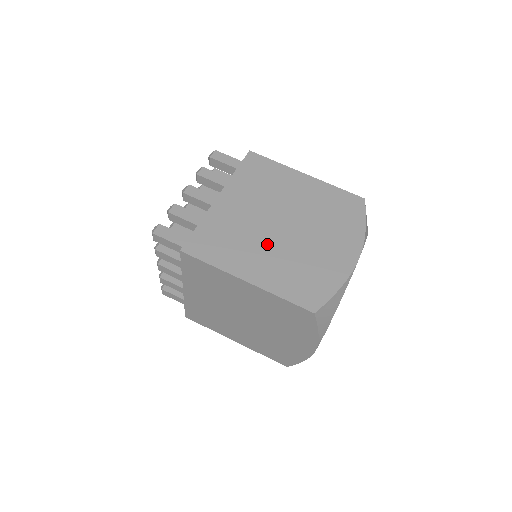
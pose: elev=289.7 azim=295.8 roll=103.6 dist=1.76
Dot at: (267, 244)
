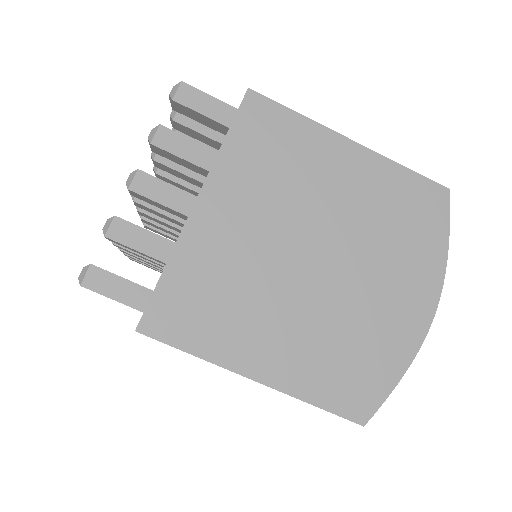
Dot at: (287, 301)
